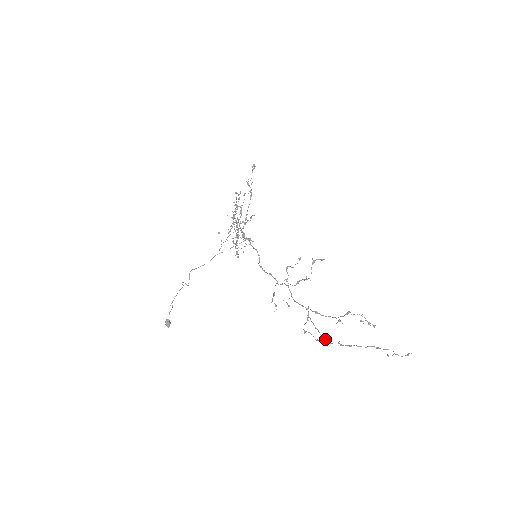
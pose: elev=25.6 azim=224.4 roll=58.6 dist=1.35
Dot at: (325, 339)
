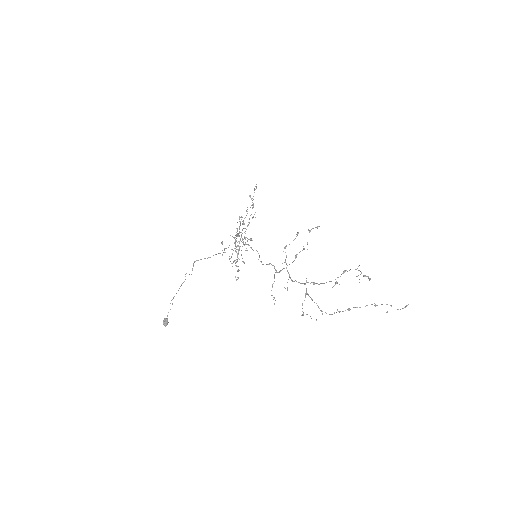
Dot at: occluded
